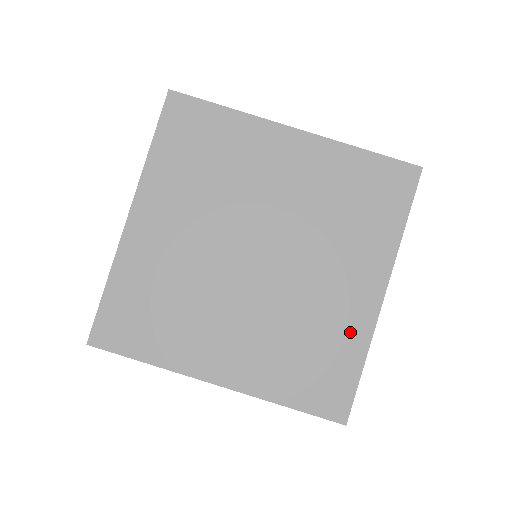
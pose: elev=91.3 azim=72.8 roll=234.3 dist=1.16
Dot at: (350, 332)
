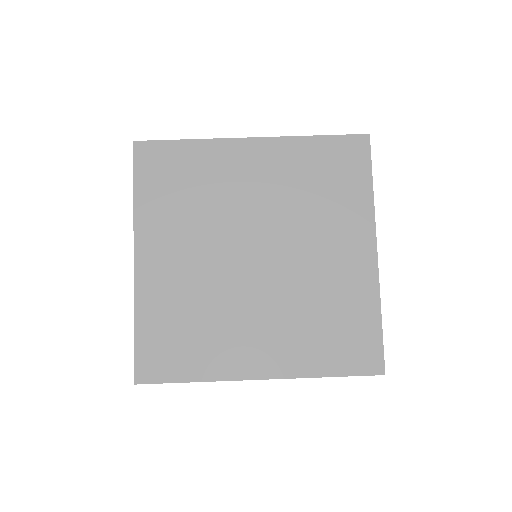
Dot at: (359, 293)
